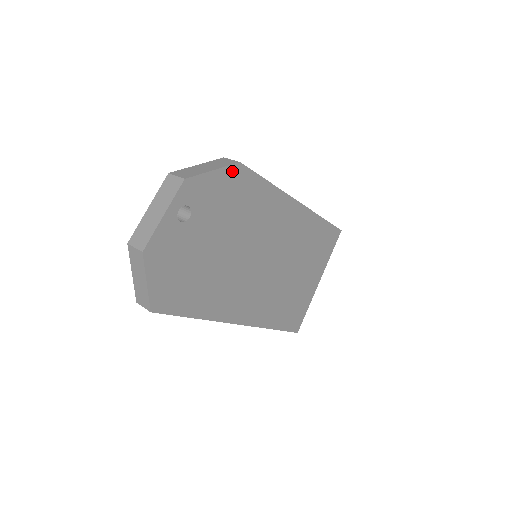
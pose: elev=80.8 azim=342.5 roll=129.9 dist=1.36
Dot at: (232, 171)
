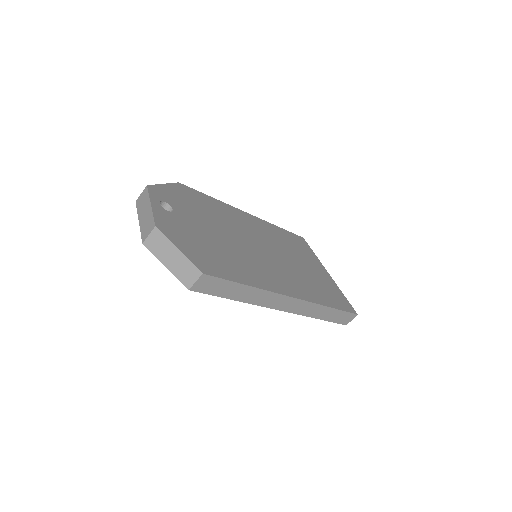
Dot at: (178, 187)
